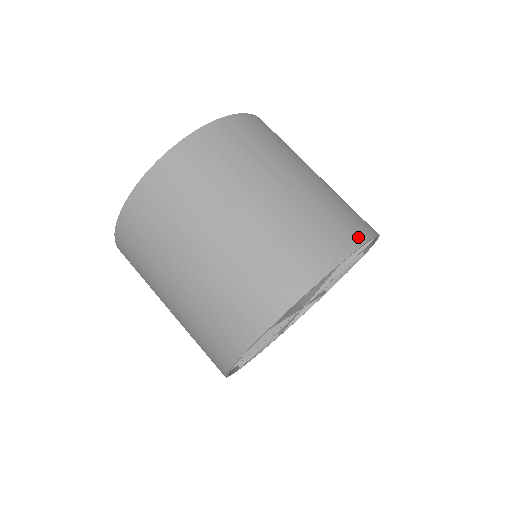
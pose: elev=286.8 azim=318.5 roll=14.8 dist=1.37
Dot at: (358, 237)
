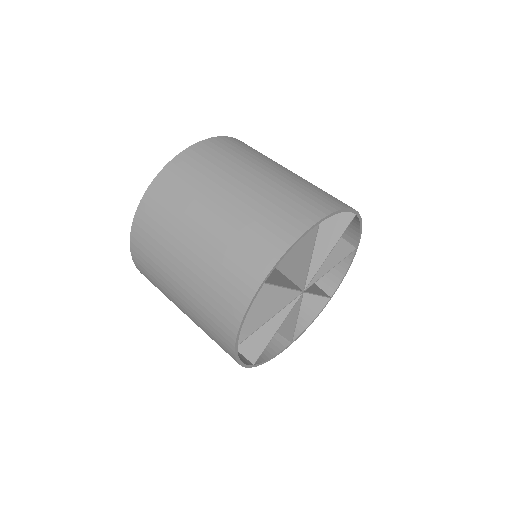
Dot at: (282, 244)
